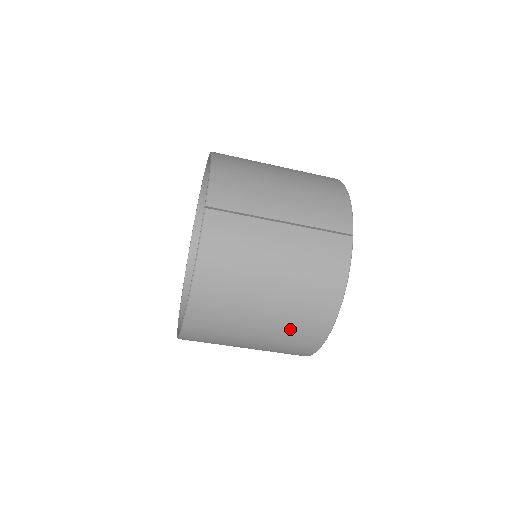
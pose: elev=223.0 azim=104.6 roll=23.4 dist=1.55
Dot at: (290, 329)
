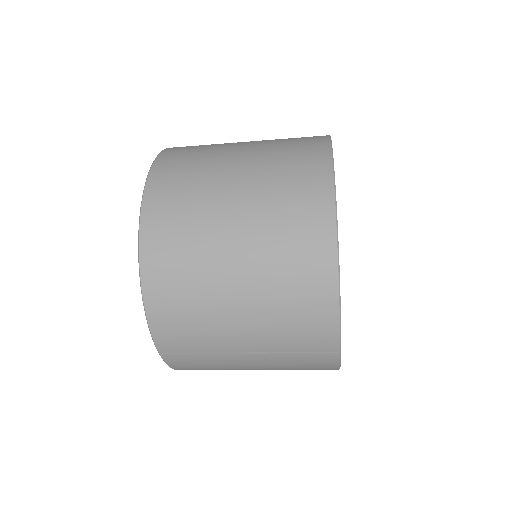
Dot at: occluded
